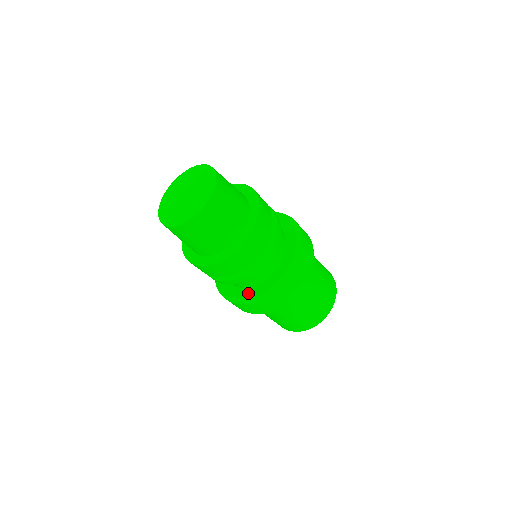
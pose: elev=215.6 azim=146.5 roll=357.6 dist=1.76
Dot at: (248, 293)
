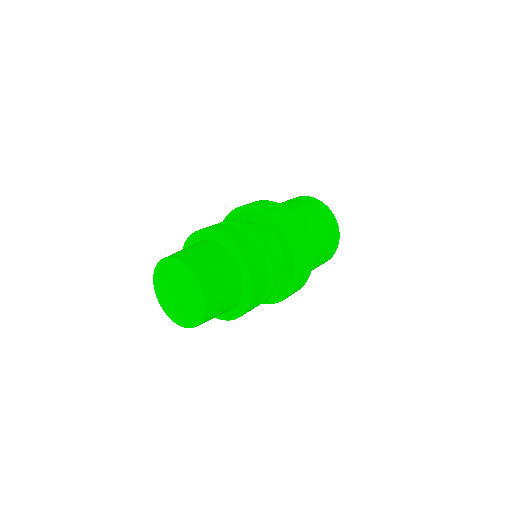
Dot at: occluded
